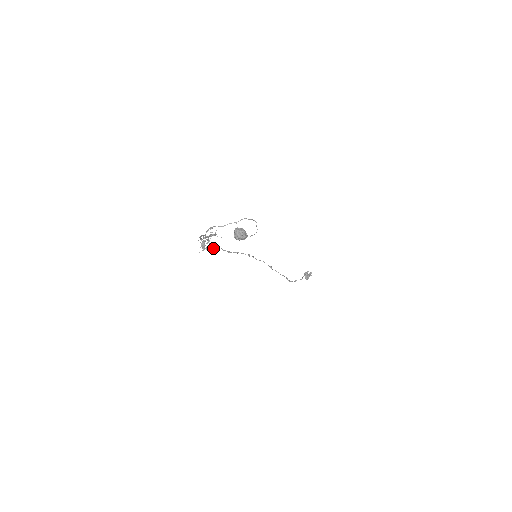
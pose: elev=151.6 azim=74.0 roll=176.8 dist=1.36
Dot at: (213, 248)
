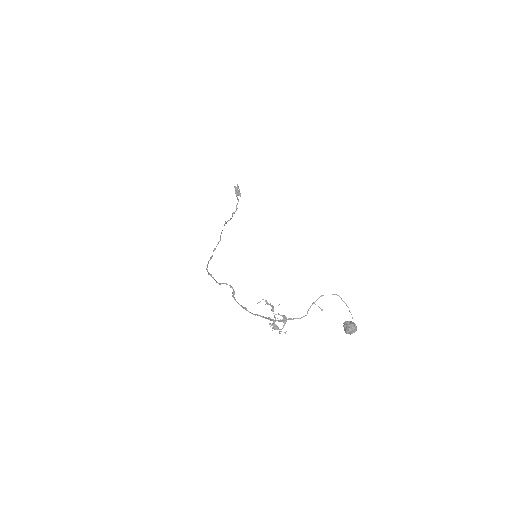
Dot at: (285, 323)
